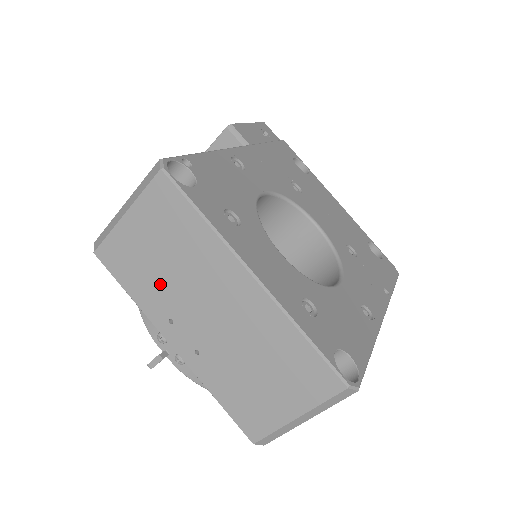
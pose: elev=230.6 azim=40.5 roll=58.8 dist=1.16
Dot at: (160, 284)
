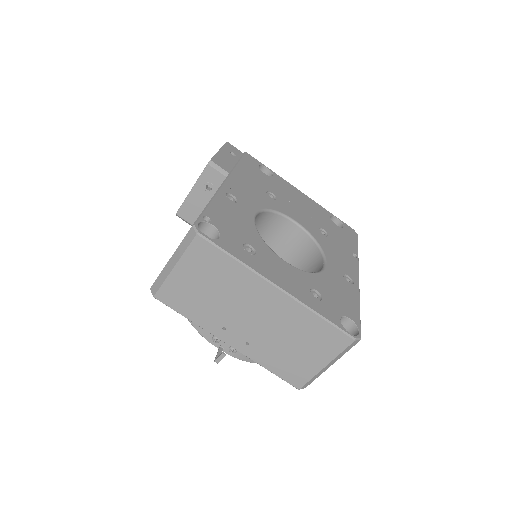
Dot at: (211, 307)
